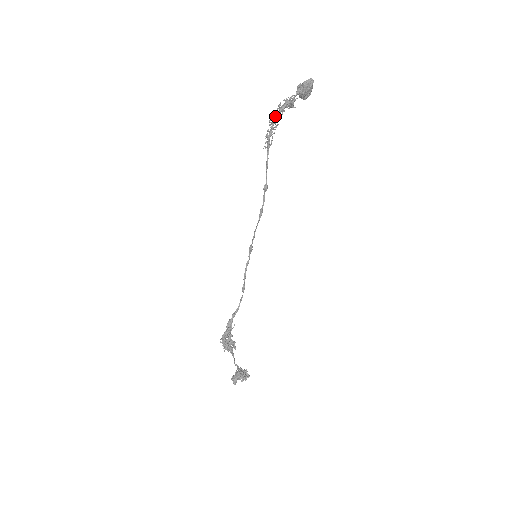
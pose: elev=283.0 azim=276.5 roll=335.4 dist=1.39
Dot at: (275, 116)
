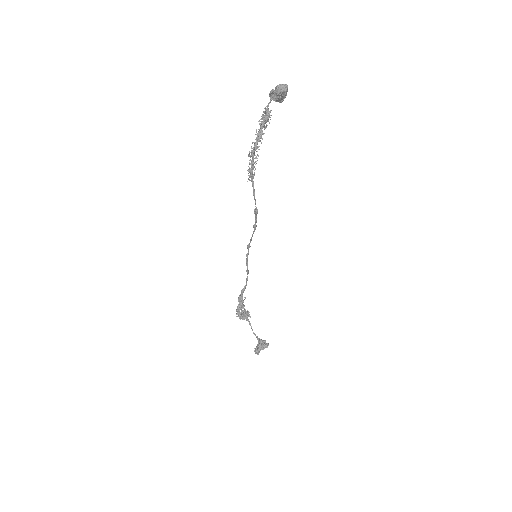
Dot at: (254, 148)
